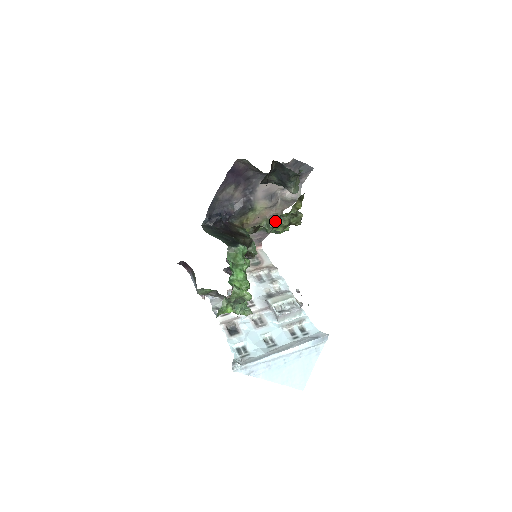
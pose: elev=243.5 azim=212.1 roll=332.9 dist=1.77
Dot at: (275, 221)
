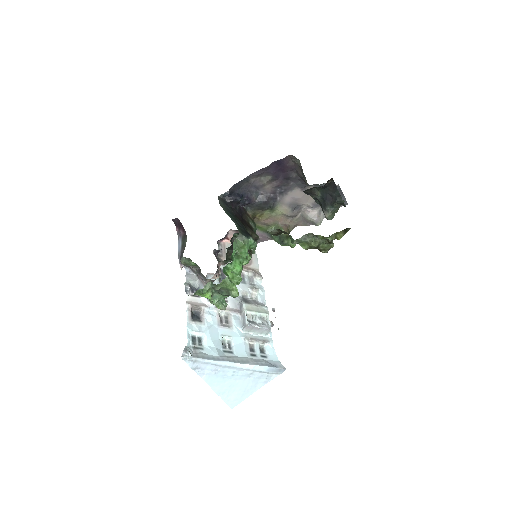
Dot at: (306, 237)
